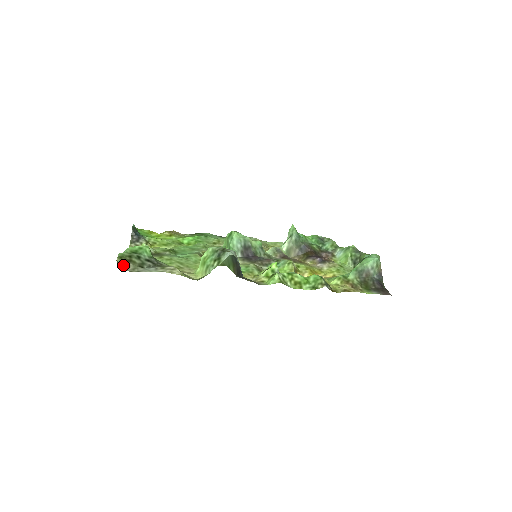
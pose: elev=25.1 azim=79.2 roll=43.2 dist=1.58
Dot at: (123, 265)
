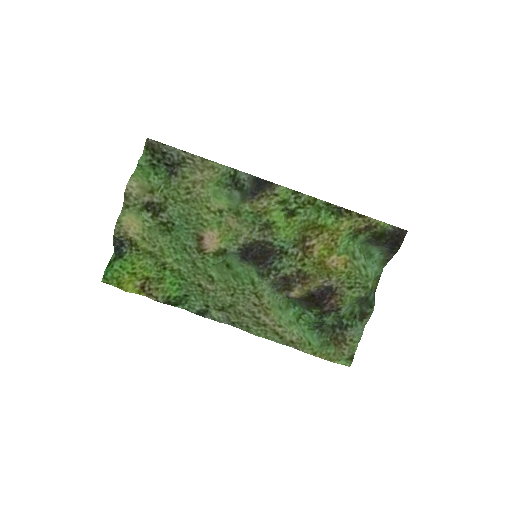
Dot at: (150, 144)
